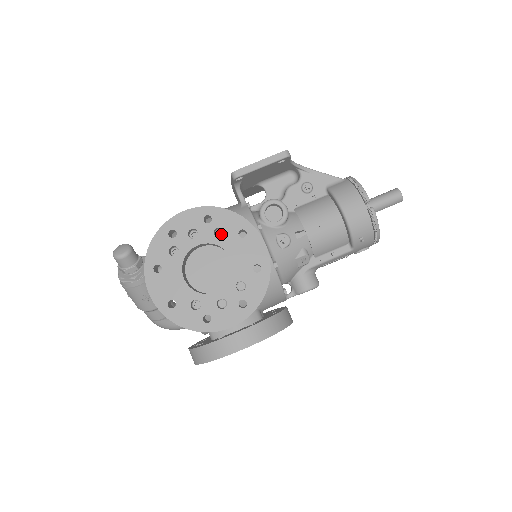
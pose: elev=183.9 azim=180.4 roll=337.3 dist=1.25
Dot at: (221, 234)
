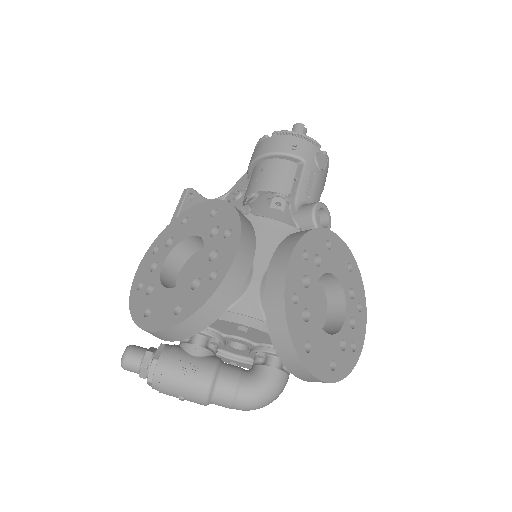
Dot at: occluded
